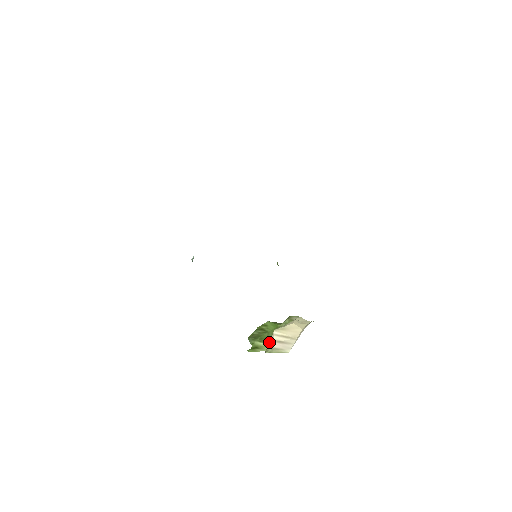
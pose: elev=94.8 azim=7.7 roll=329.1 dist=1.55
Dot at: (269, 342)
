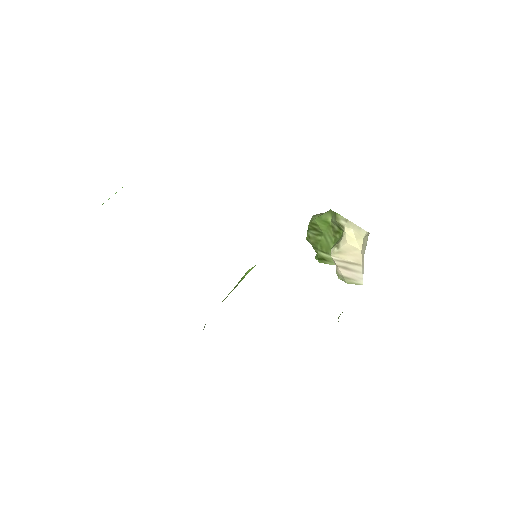
Dot at: occluded
